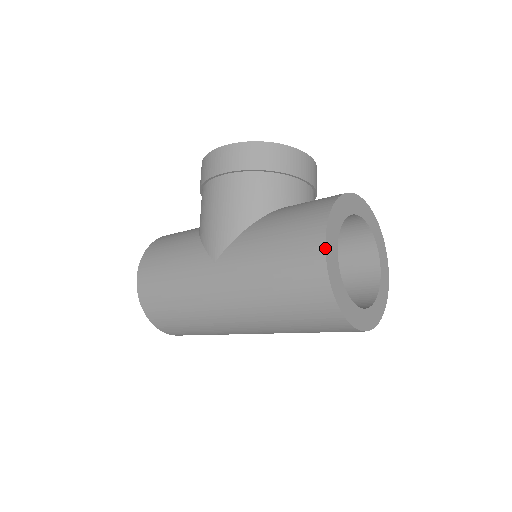
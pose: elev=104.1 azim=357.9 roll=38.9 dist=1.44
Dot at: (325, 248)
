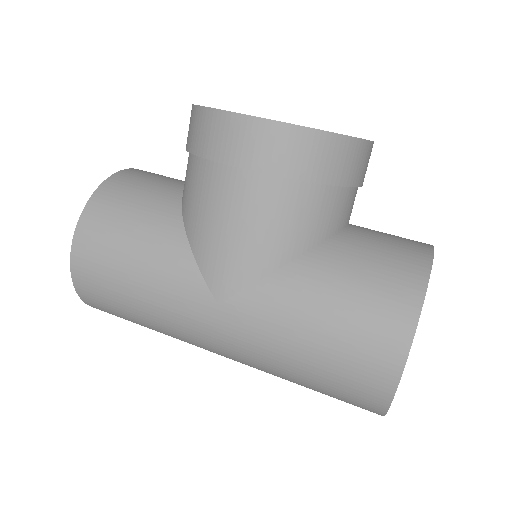
Dot at: occluded
